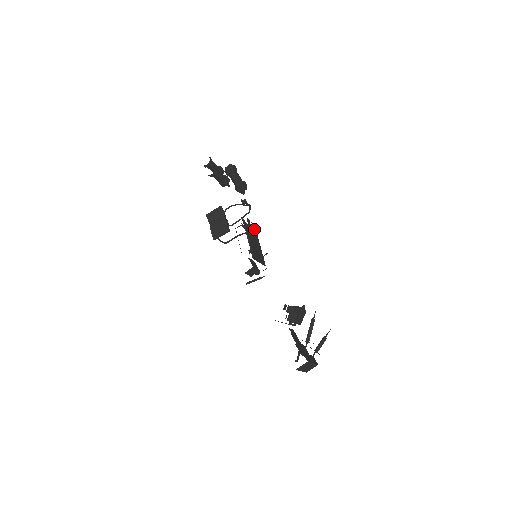
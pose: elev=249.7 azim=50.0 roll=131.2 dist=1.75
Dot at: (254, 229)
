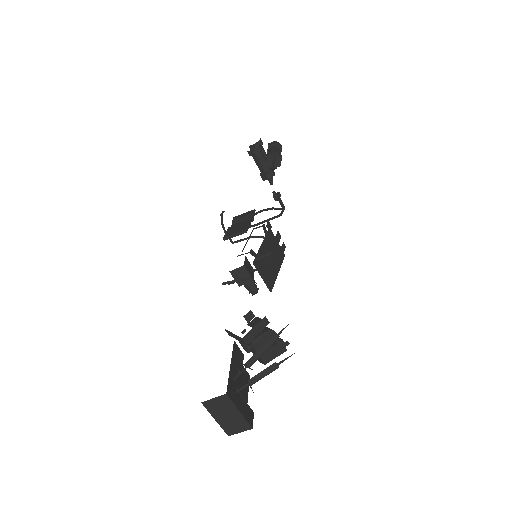
Dot at: (282, 250)
